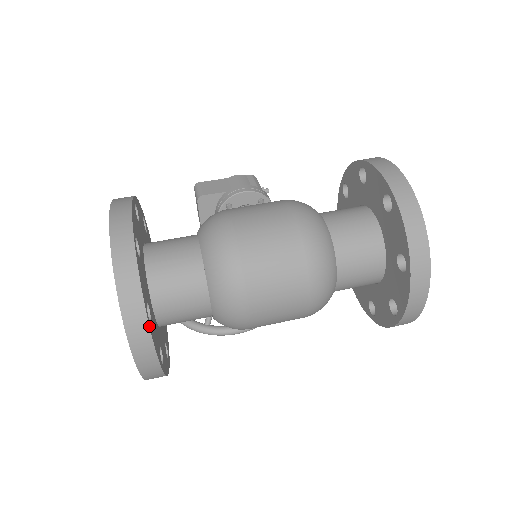
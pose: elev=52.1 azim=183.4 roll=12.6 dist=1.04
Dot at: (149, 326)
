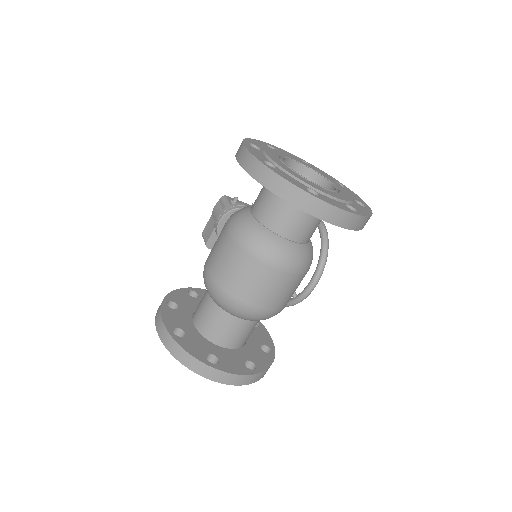
Dot at: (215, 369)
